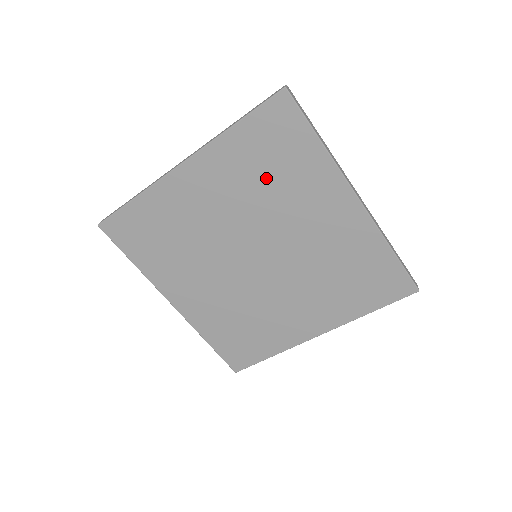
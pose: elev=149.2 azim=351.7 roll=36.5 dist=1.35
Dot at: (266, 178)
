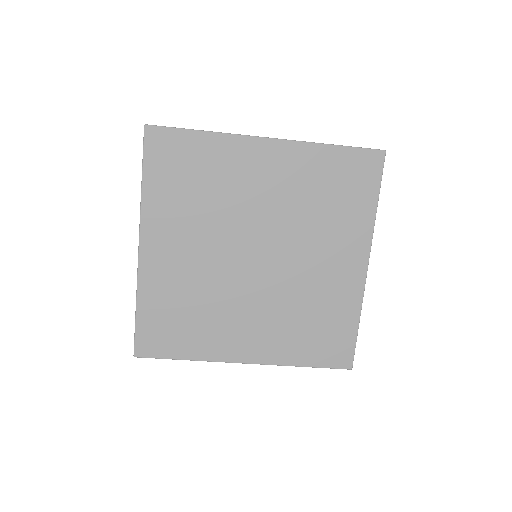
Dot at: (198, 193)
